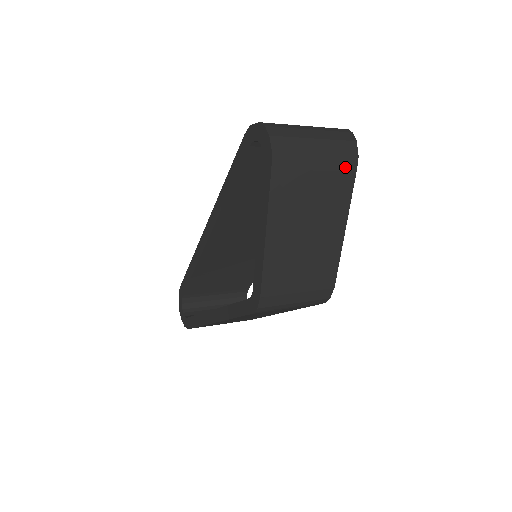
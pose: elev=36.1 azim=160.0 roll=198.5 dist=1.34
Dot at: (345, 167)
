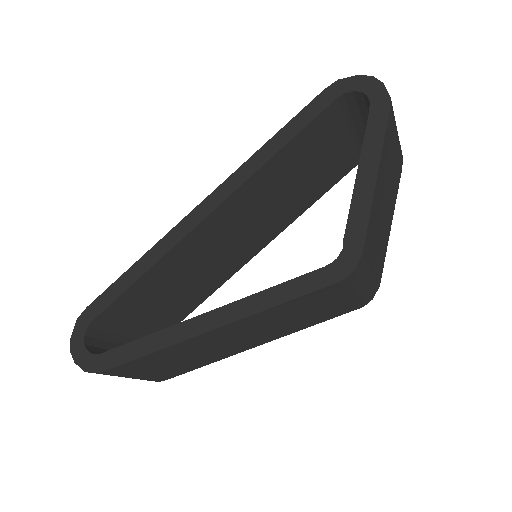
Dot at: (400, 159)
